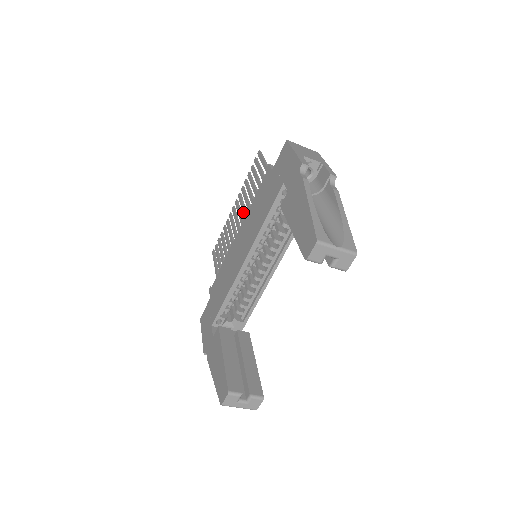
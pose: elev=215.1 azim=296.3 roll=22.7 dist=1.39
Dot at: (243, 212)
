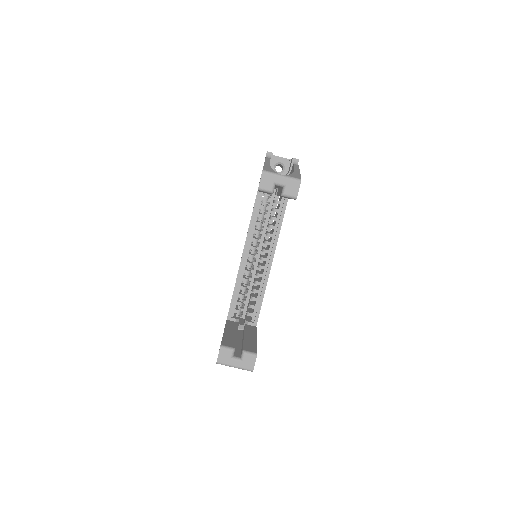
Dot at: occluded
